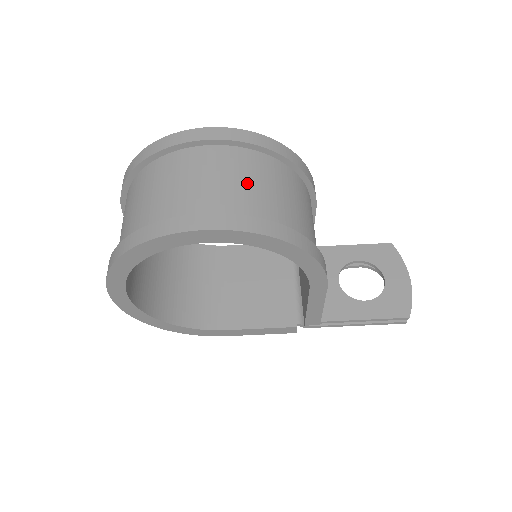
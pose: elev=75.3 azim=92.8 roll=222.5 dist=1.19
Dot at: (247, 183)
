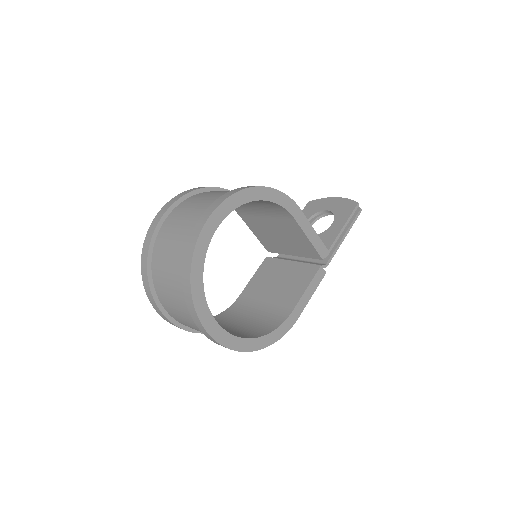
Dot at: (206, 198)
